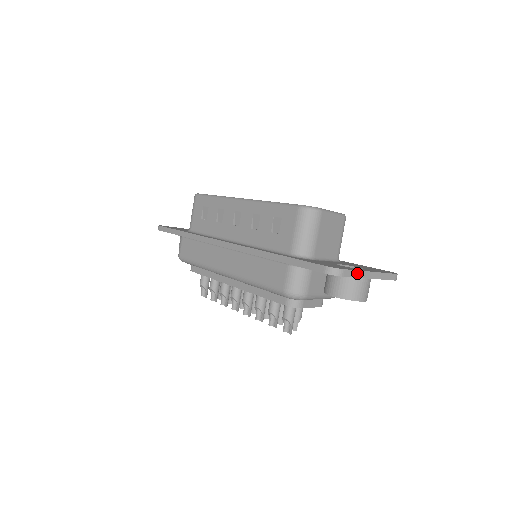
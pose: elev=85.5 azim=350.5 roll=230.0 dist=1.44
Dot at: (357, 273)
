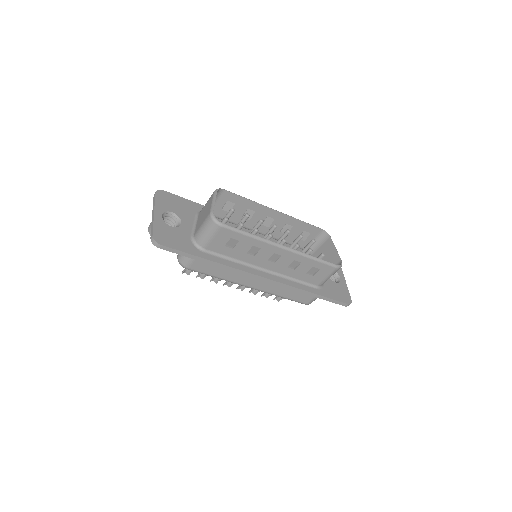
Dot at: (347, 291)
